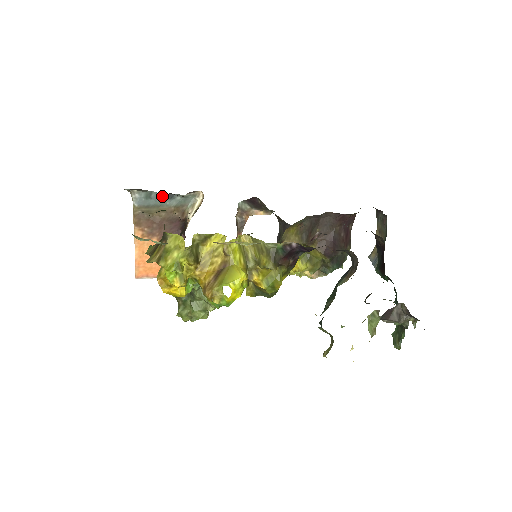
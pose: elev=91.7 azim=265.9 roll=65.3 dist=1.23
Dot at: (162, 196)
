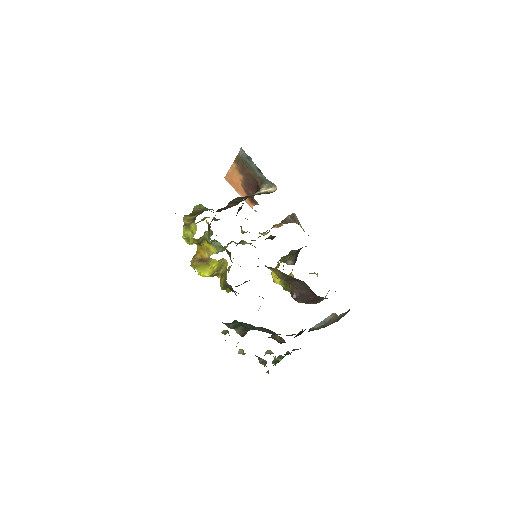
Dot at: occluded
